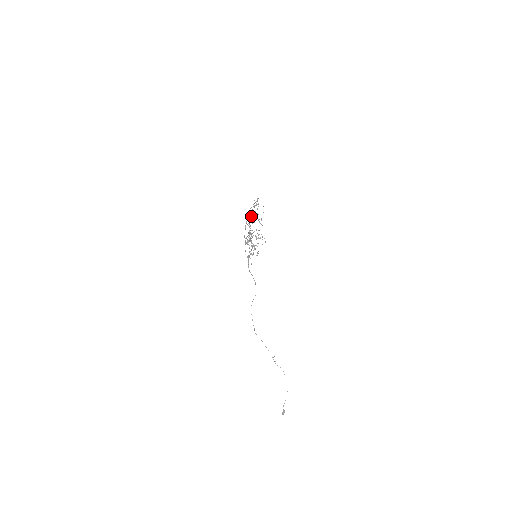
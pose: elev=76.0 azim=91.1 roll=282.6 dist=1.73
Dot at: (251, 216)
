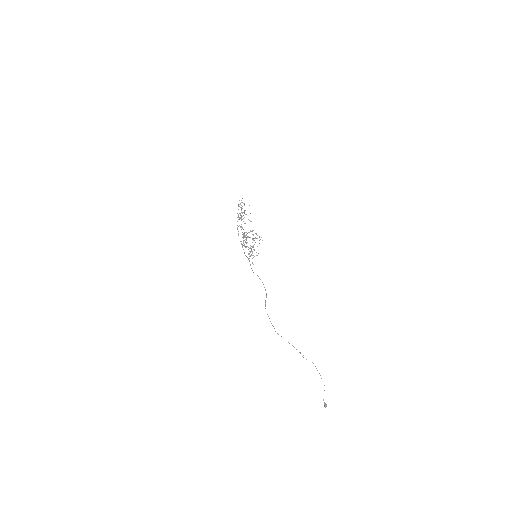
Dot at: (241, 218)
